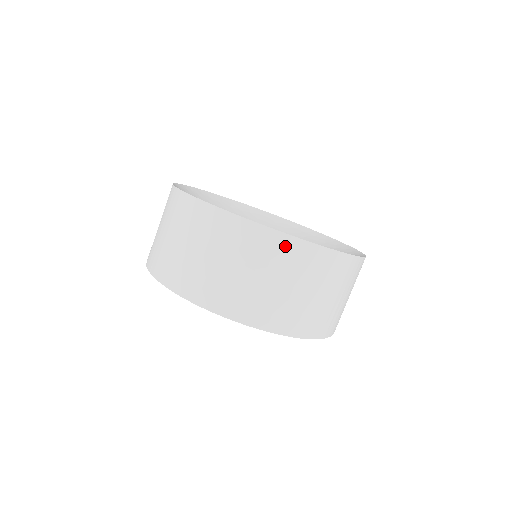
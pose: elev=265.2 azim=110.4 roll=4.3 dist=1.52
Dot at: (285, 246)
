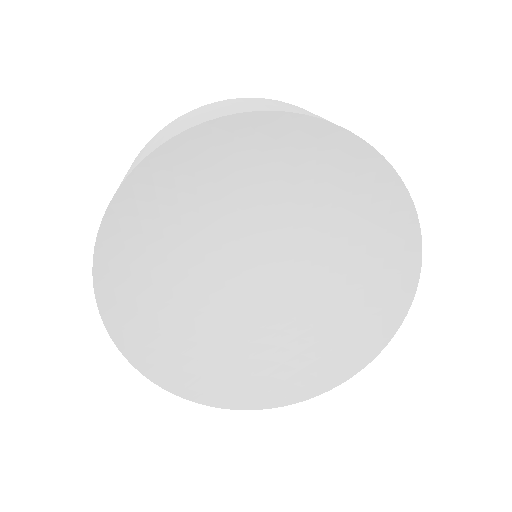
Dot at: occluded
